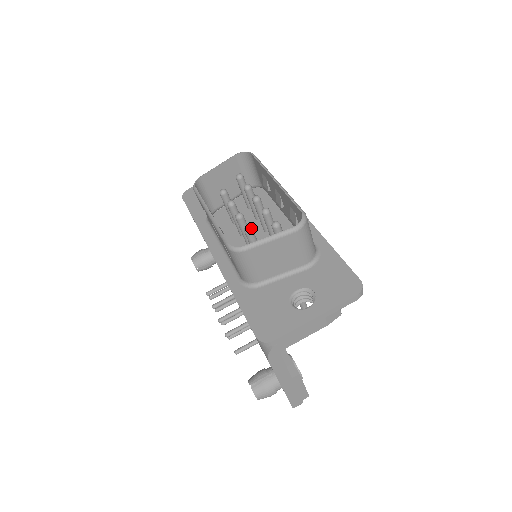
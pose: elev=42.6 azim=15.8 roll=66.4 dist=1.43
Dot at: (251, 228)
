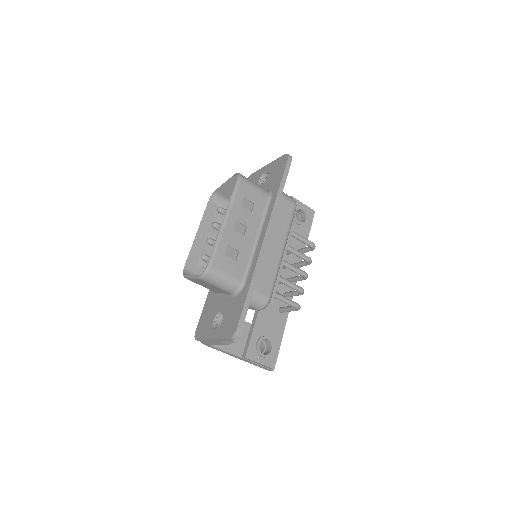
Dot at: (203, 257)
